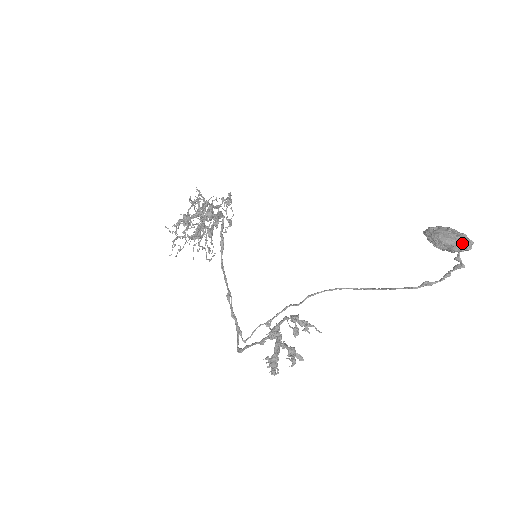
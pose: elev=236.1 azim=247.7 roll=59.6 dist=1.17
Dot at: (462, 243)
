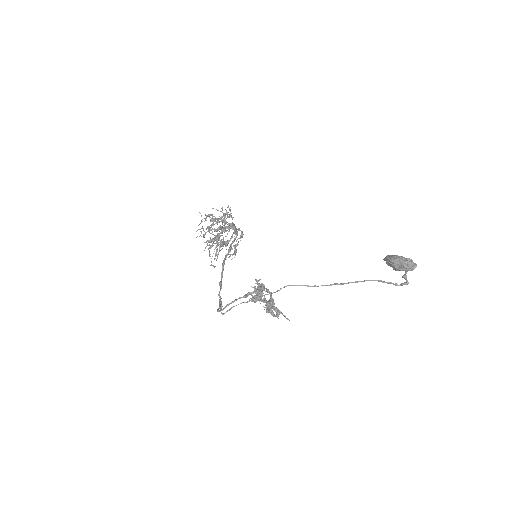
Dot at: (410, 261)
